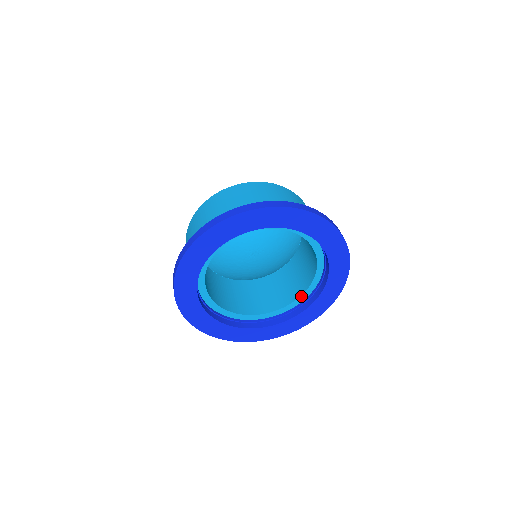
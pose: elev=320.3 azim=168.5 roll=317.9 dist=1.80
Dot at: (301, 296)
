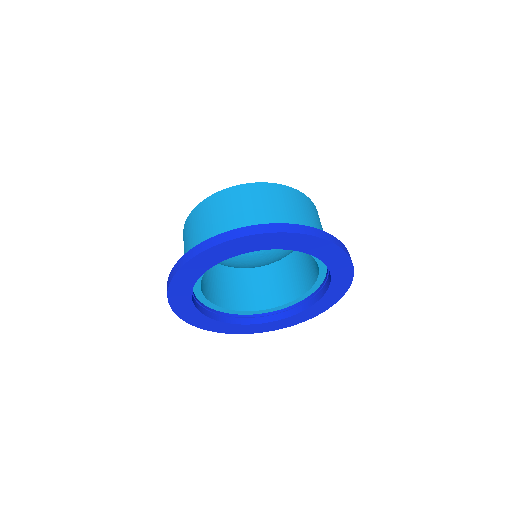
Dot at: (255, 311)
